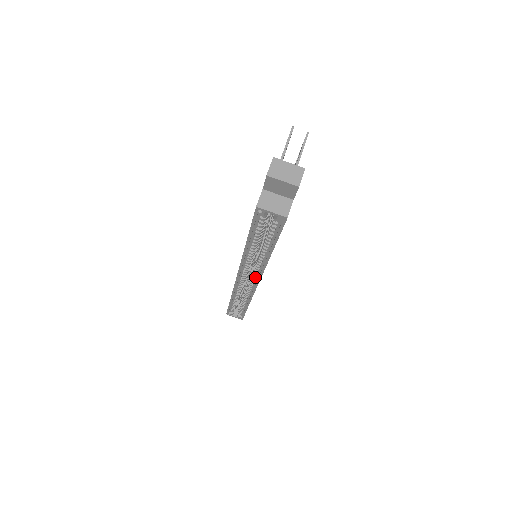
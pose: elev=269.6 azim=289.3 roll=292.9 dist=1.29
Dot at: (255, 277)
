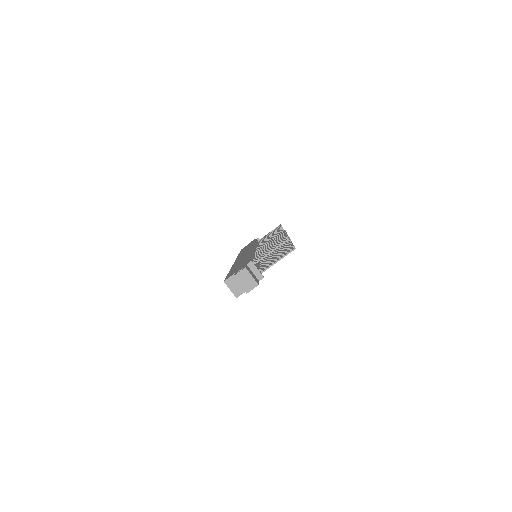
Dot at: occluded
